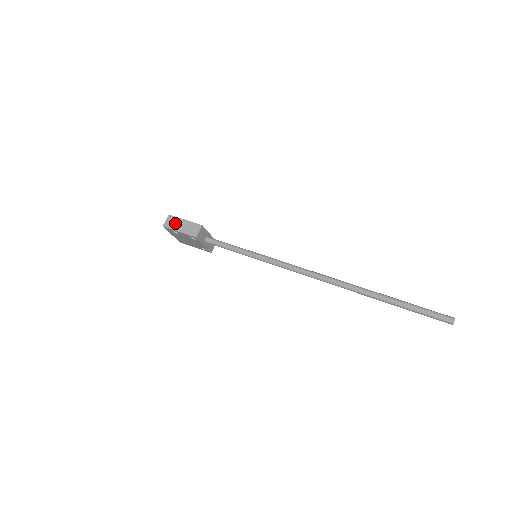
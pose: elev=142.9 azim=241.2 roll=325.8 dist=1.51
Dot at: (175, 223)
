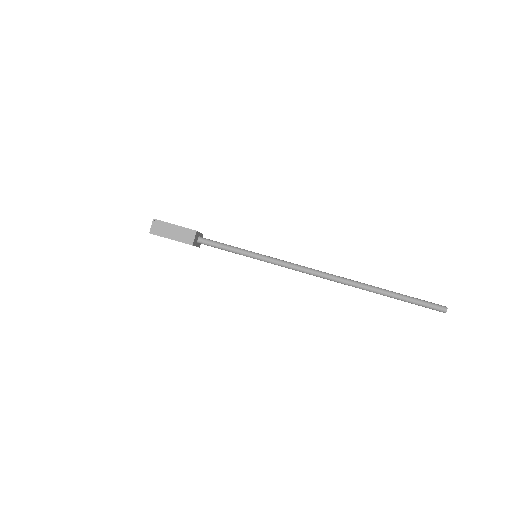
Dot at: (164, 229)
